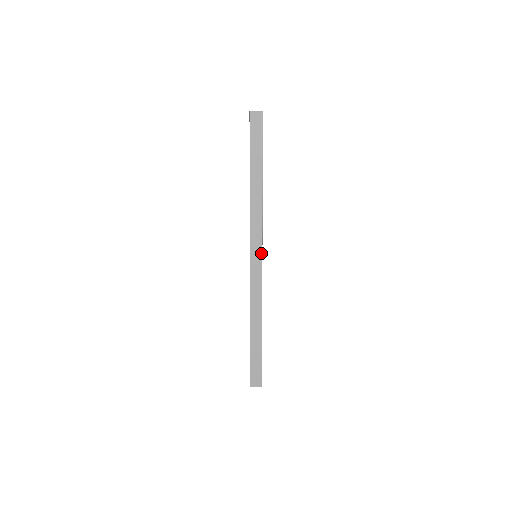
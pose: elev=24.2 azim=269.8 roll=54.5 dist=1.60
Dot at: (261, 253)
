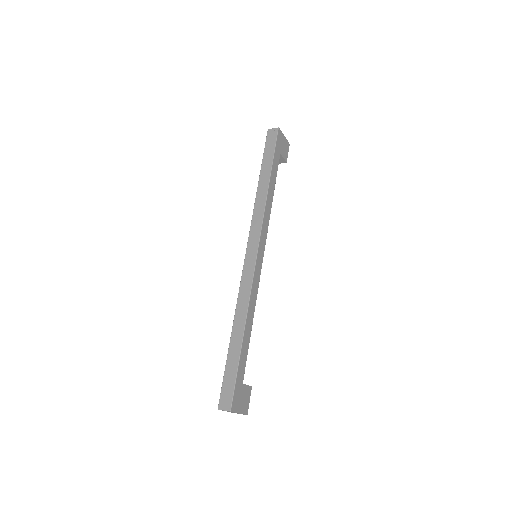
Dot at: (257, 247)
